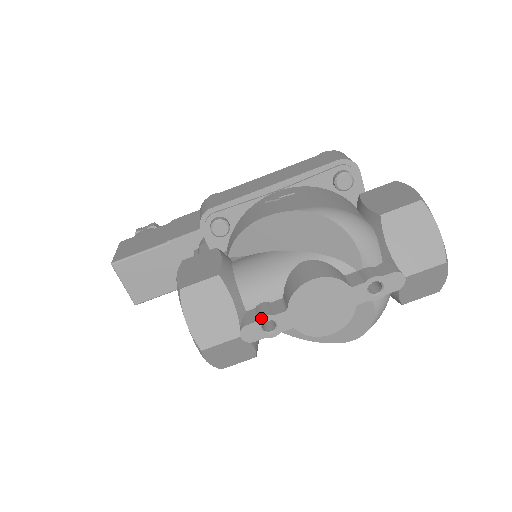
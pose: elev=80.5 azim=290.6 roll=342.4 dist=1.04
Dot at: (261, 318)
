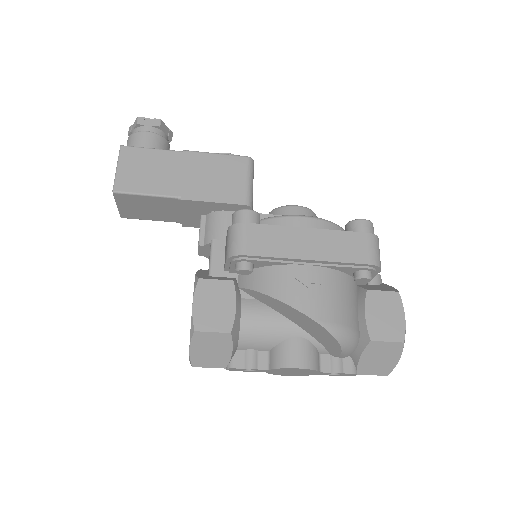
Dot at: occluded
